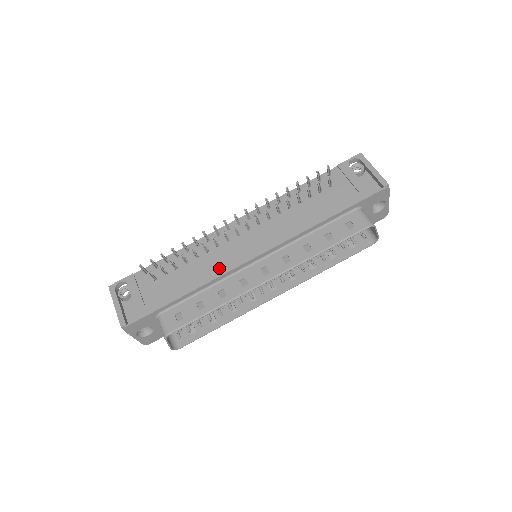
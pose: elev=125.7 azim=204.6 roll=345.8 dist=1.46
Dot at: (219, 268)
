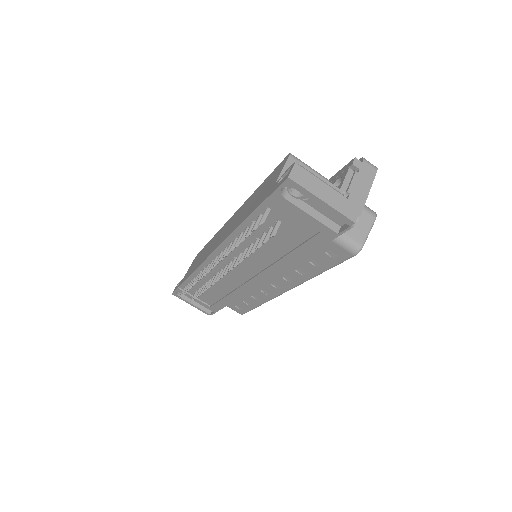
Dot at: (237, 291)
